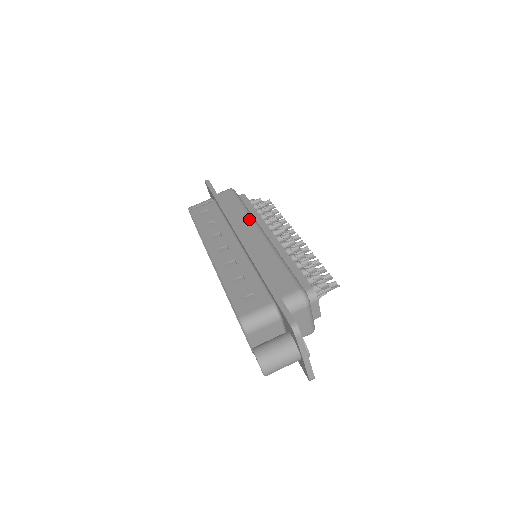
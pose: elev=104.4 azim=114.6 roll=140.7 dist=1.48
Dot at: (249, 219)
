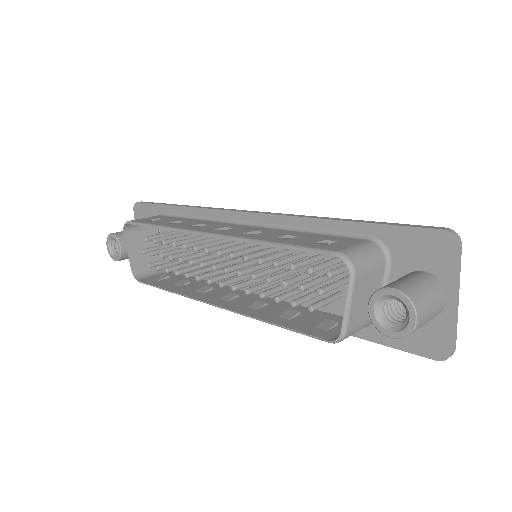
Dot at: occluded
